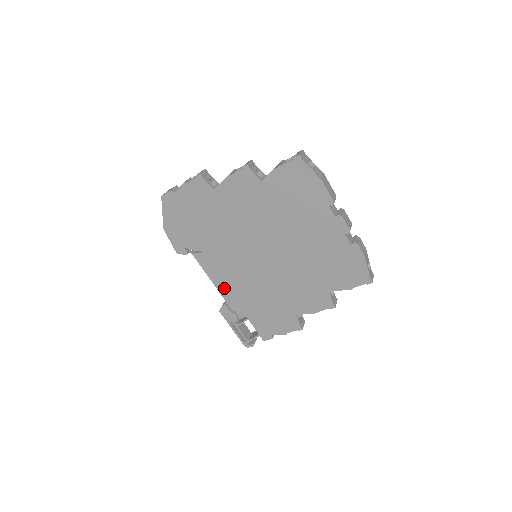
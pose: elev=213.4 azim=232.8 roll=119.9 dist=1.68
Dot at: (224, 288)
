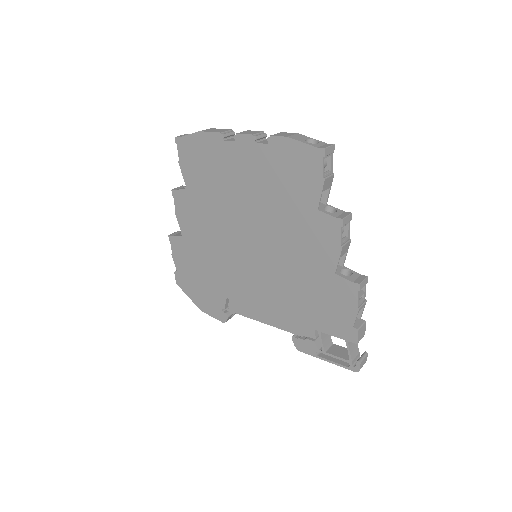
Dot at: (273, 318)
